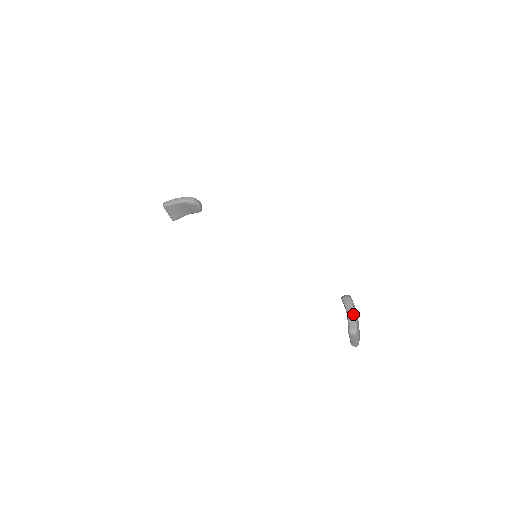
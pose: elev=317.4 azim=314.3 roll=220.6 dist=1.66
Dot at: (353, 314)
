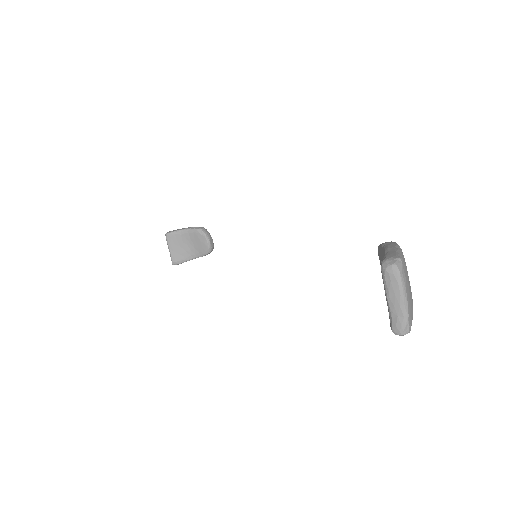
Dot at: (395, 247)
